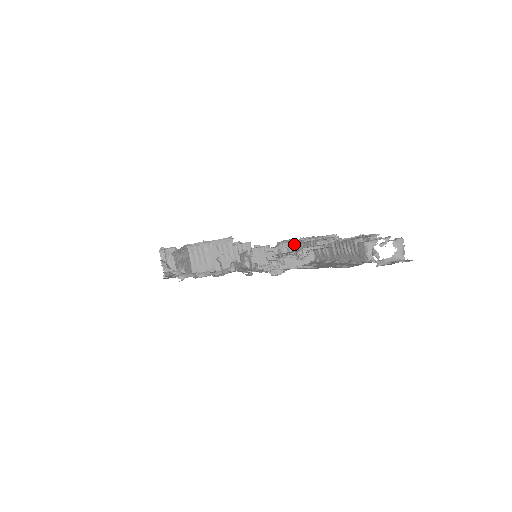
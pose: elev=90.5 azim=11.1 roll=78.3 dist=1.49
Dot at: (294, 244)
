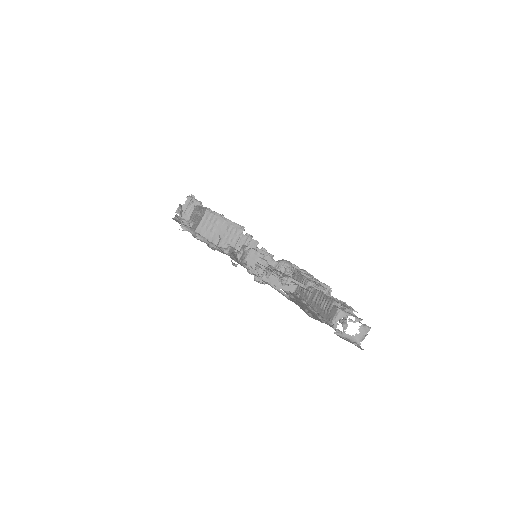
Dot at: (293, 270)
